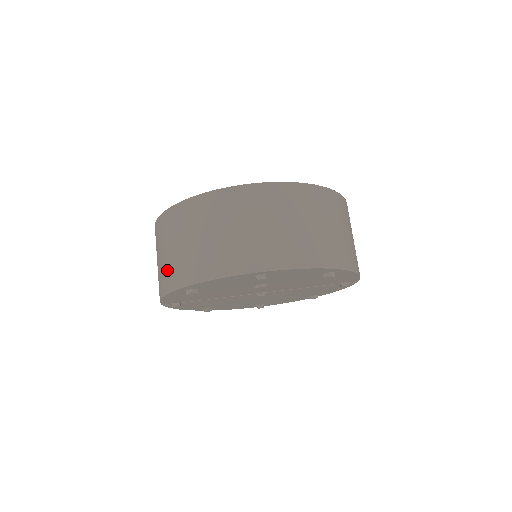
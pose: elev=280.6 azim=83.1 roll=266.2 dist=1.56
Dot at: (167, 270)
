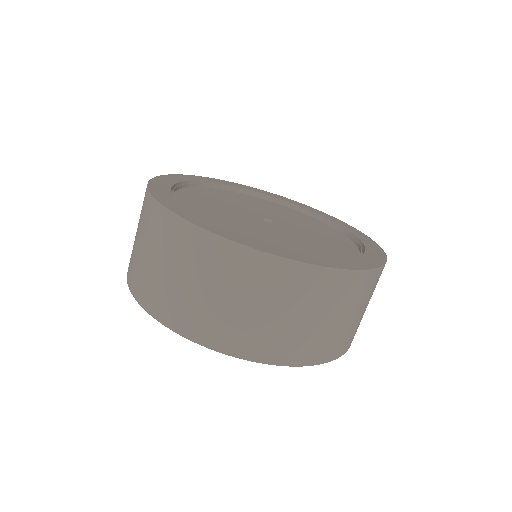
Dot at: (132, 253)
